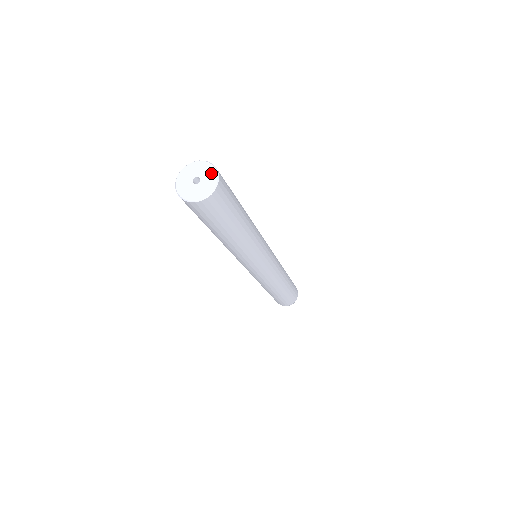
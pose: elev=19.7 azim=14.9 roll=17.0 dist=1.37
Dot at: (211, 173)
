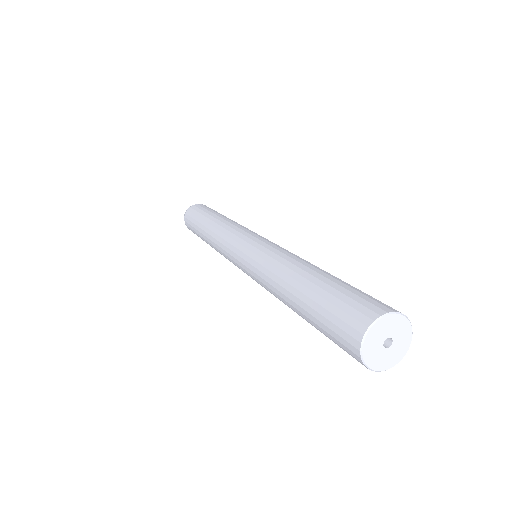
Dot at: (406, 334)
